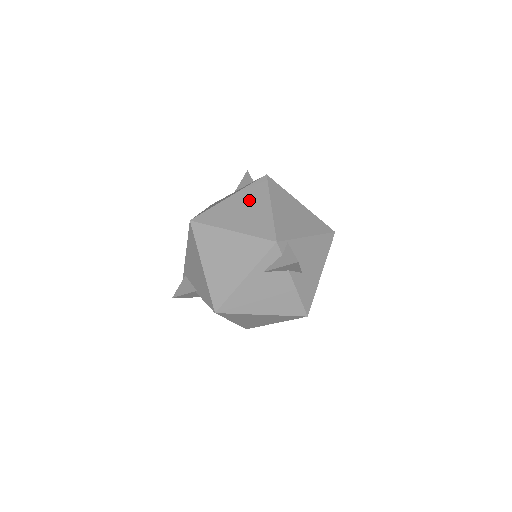
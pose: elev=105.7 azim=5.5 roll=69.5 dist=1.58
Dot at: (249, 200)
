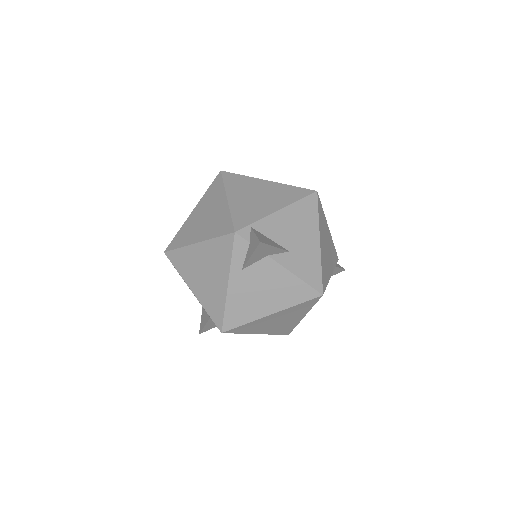
Dot at: (208, 204)
